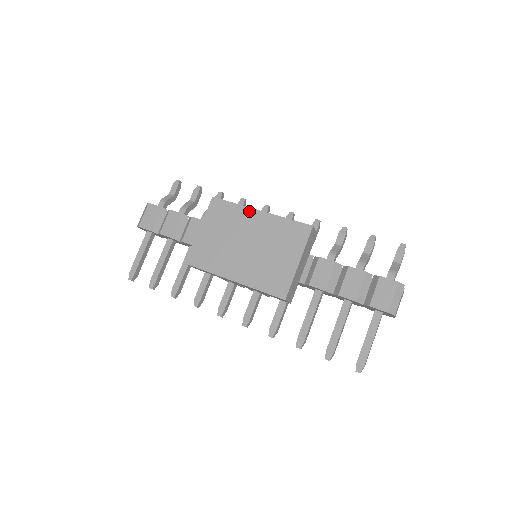
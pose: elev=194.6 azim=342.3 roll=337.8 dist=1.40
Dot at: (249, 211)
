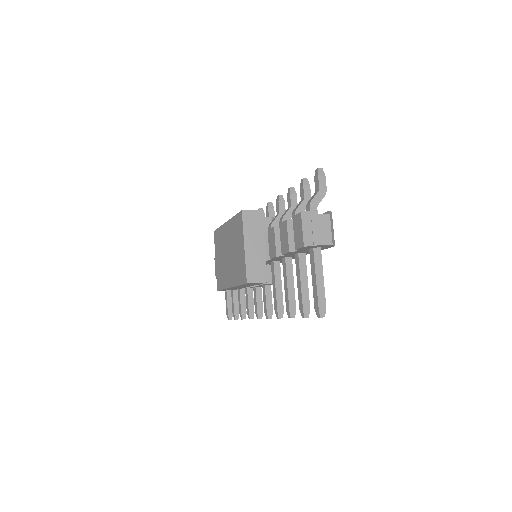
Dot at: (224, 227)
